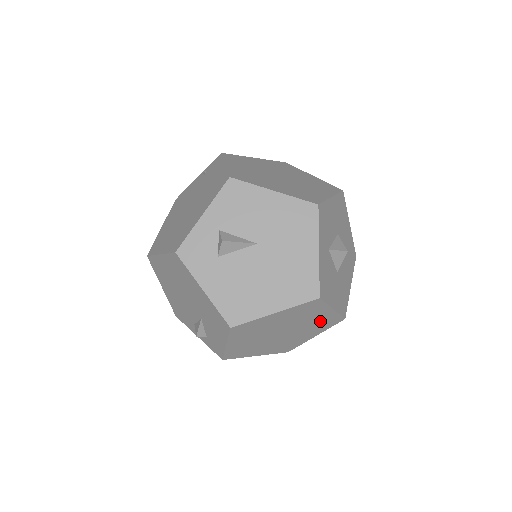
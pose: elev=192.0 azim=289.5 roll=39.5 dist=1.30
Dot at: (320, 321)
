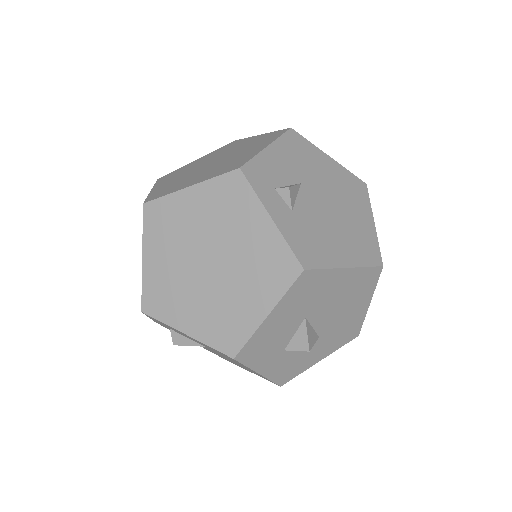
Dot at: occluded
